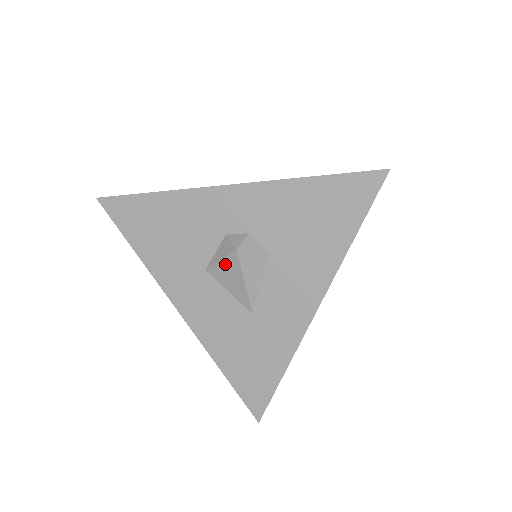
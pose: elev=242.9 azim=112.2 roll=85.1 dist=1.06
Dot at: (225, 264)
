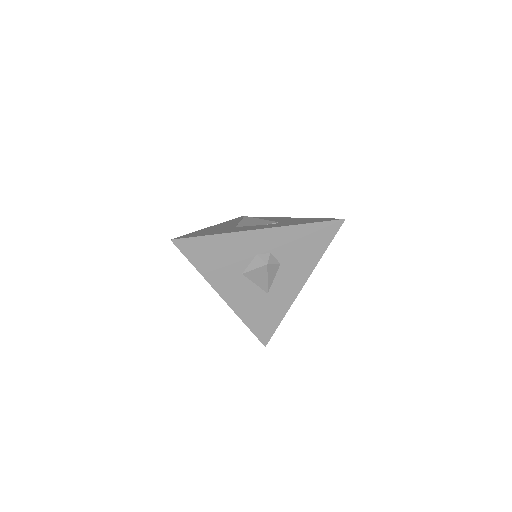
Dot at: (257, 271)
